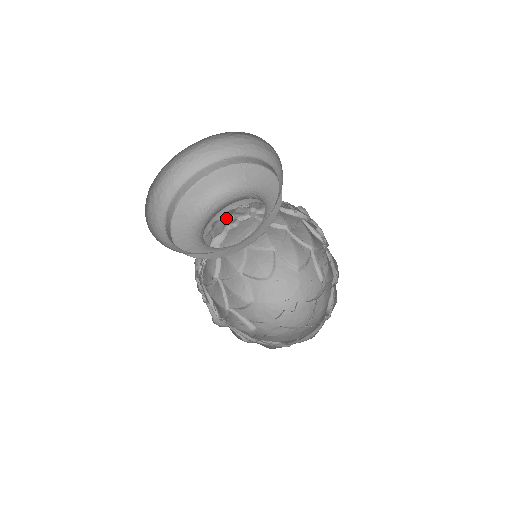
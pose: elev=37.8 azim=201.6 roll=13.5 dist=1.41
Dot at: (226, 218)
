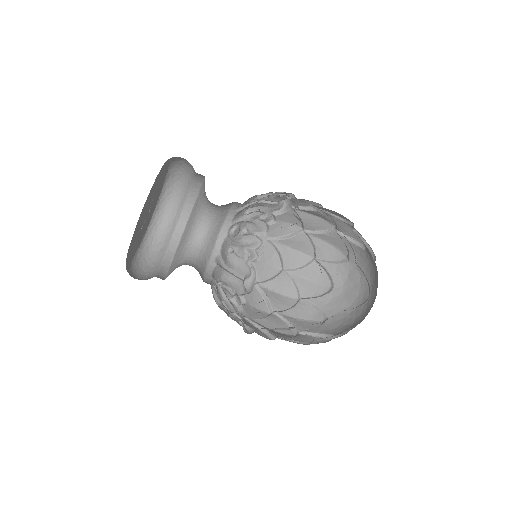
Dot at: (241, 255)
